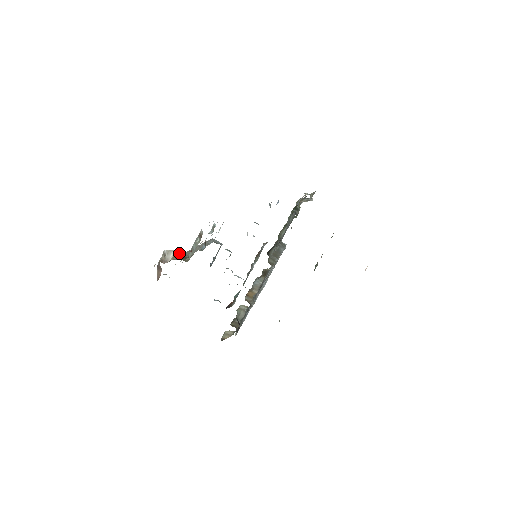
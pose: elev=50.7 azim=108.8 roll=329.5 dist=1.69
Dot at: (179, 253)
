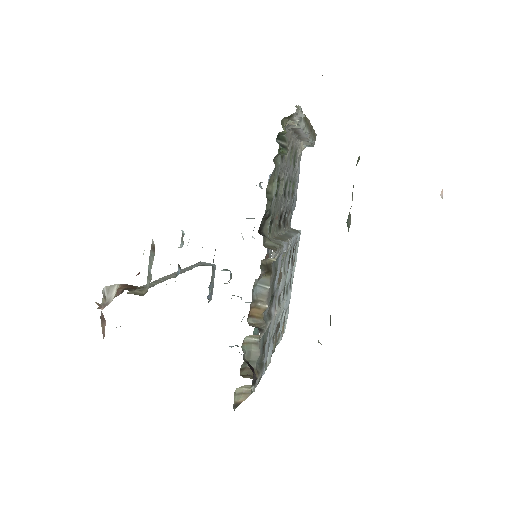
Dot at: (125, 285)
